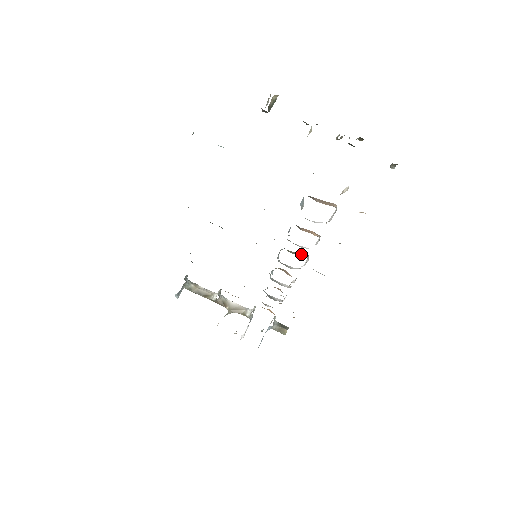
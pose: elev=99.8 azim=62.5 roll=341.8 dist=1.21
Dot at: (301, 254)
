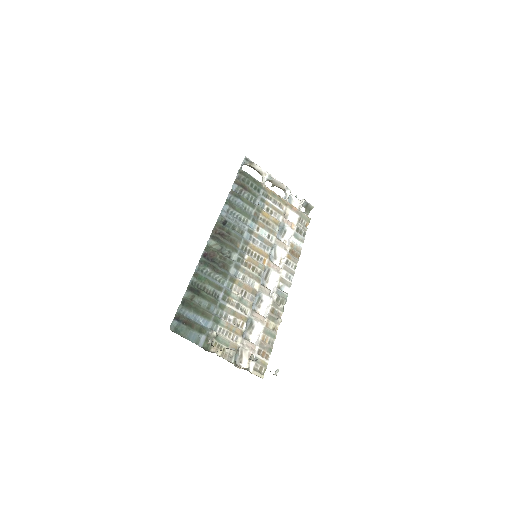
Dot at: (268, 293)
